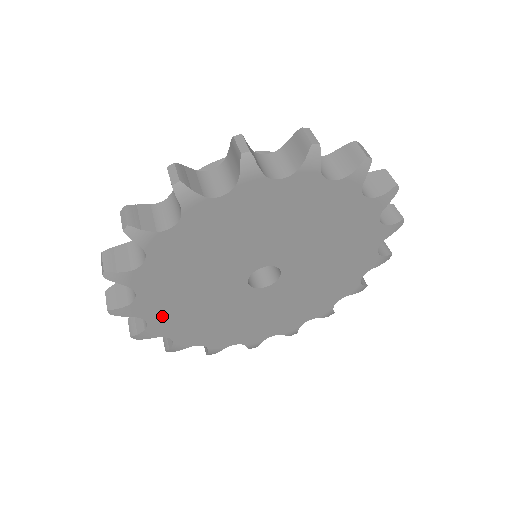
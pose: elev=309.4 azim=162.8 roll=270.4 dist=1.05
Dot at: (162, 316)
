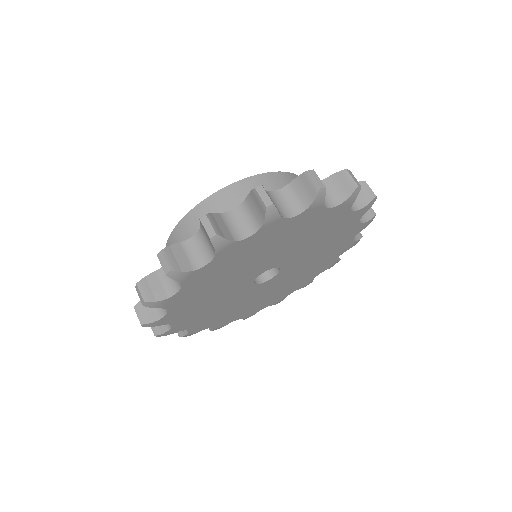
Dot at: (182, 307)
